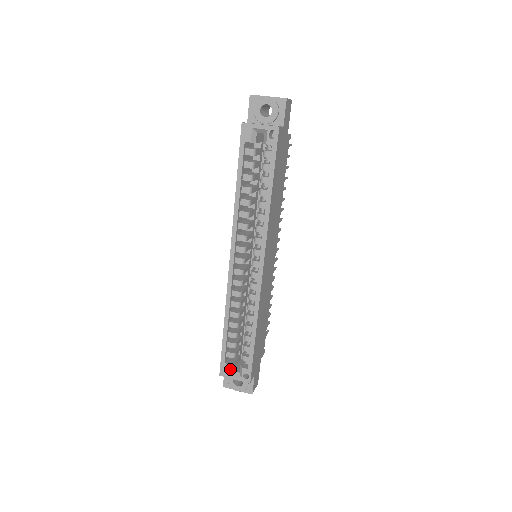
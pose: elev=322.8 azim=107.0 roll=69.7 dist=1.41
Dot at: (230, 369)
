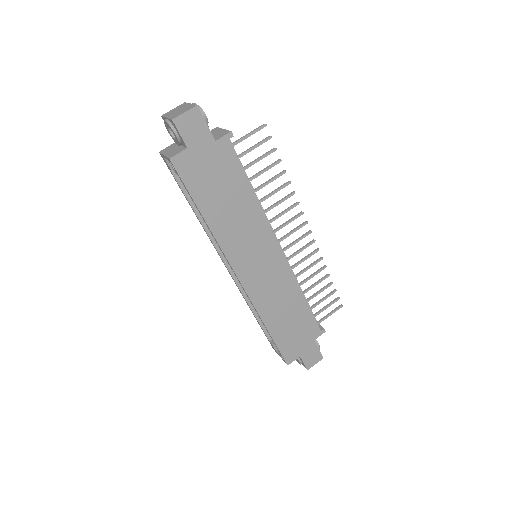
Dot at: (275, 347)
